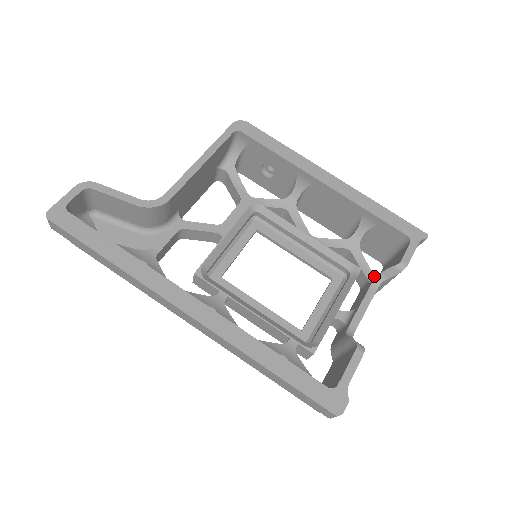
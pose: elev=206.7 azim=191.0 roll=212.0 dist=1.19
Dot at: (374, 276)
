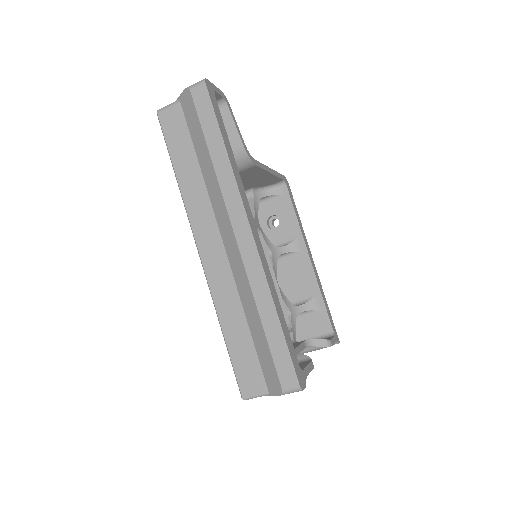
Dot at: occluded
